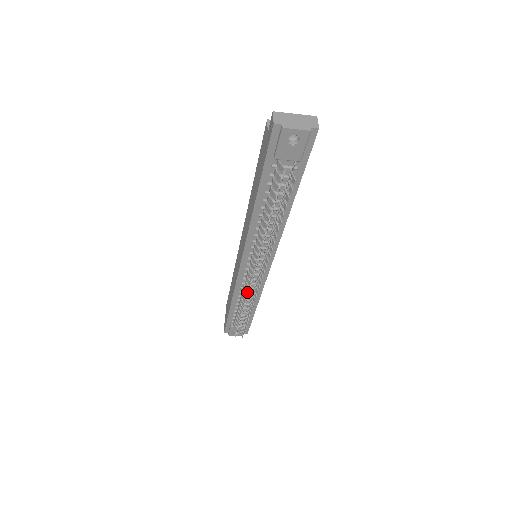
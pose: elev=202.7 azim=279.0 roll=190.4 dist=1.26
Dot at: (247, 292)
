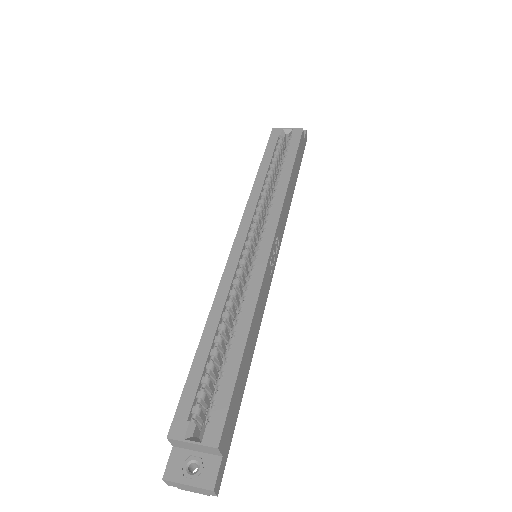
Dot at: occluded
